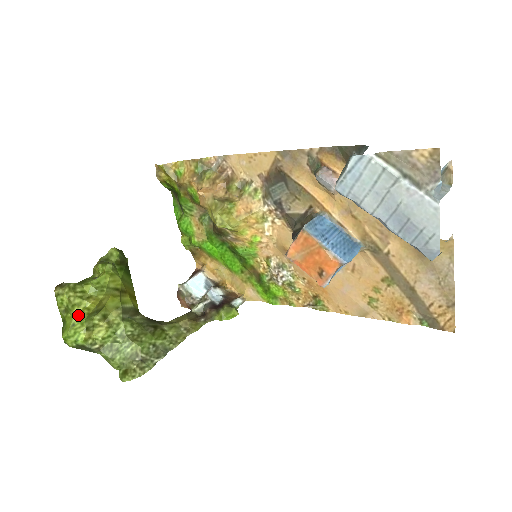
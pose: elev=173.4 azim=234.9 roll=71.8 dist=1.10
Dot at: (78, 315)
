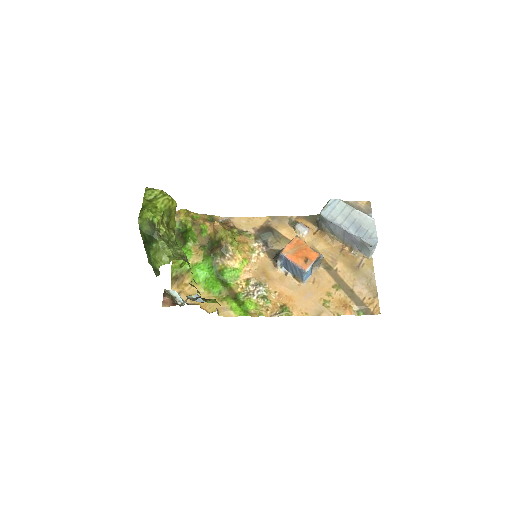
Dot at: (165, 201)
